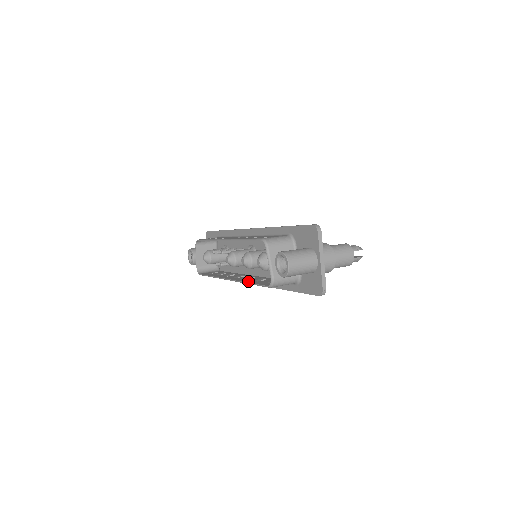
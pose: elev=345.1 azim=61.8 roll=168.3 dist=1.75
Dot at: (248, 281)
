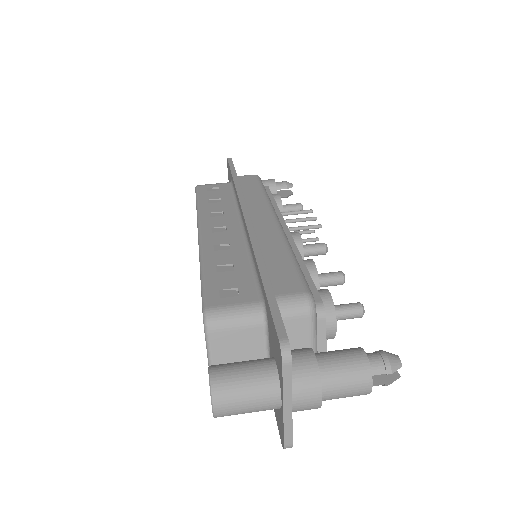
Dot at: occluded
